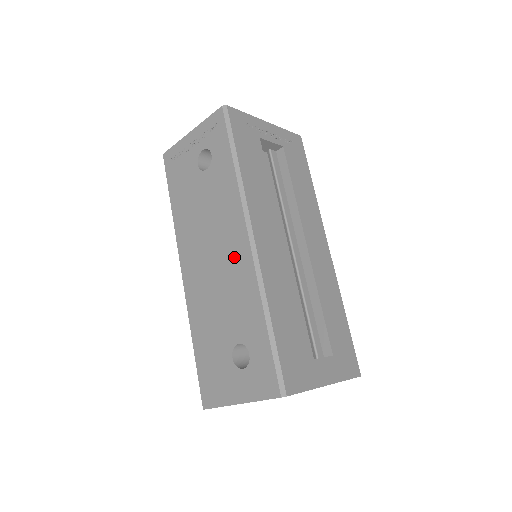
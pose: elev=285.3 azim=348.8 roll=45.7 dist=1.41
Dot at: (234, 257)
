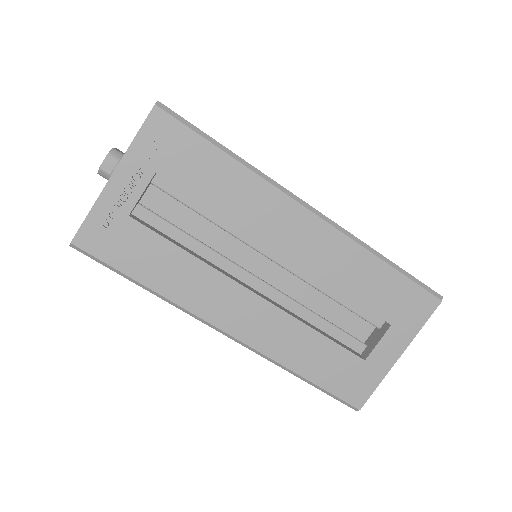
Dot at: occluded
